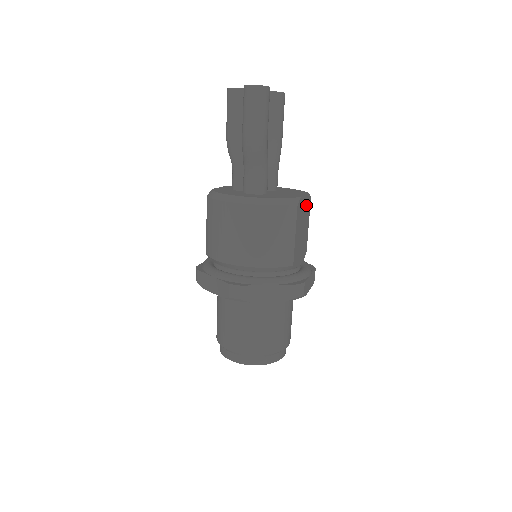
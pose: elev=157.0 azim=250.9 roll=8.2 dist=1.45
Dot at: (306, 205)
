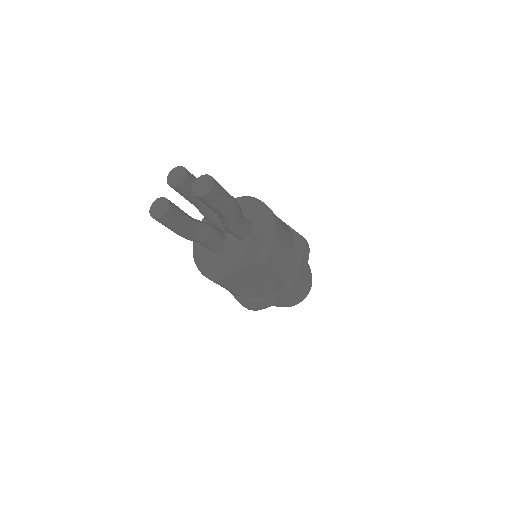
Dot at: (250, 271)
